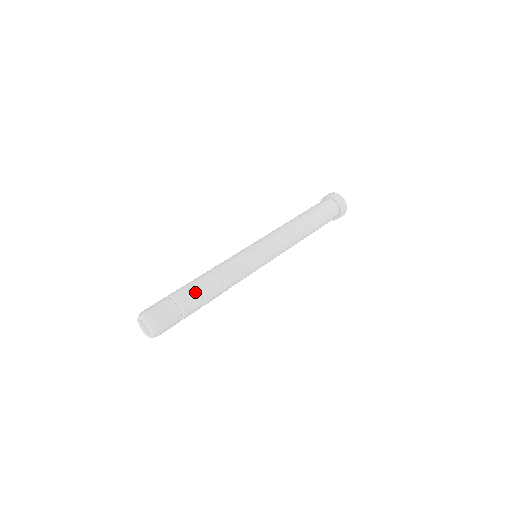
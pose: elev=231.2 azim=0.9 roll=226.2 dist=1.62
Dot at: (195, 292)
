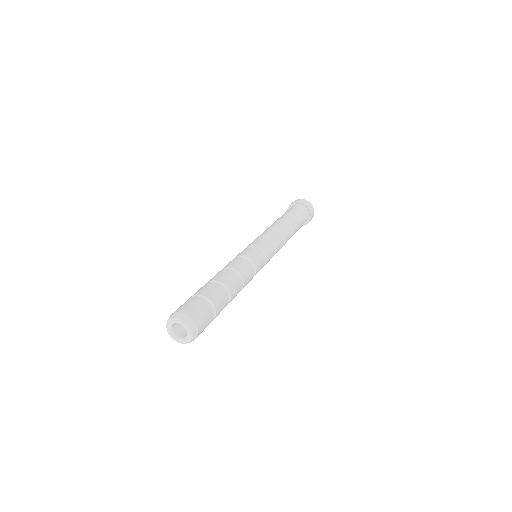
Dot at: (225, 293)
